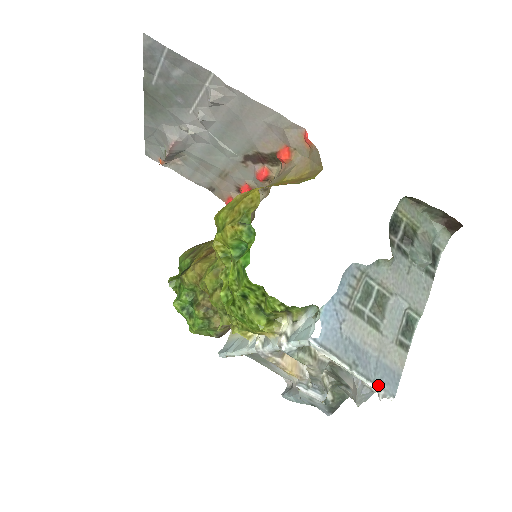
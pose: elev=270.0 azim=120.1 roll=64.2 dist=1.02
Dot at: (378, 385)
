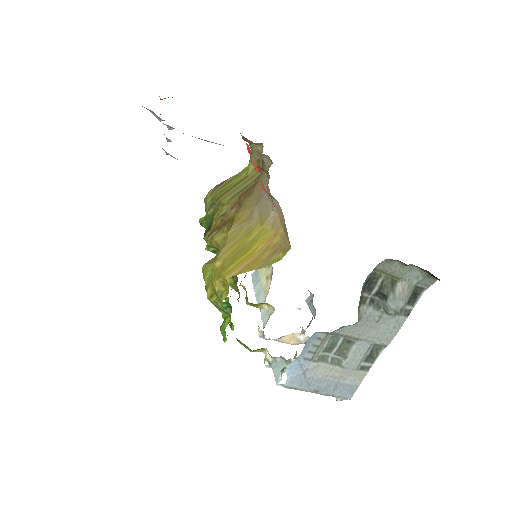
Dot at: (336, 396)
